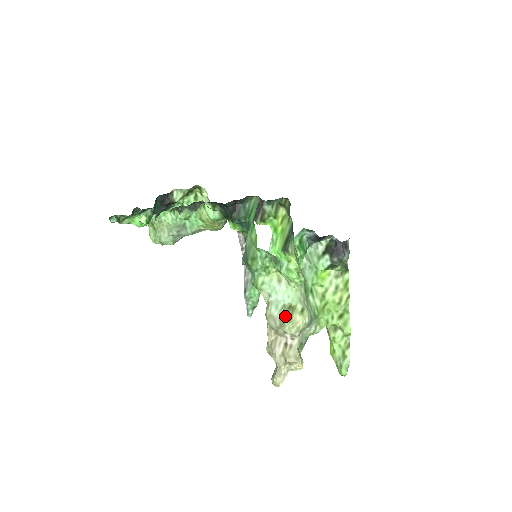
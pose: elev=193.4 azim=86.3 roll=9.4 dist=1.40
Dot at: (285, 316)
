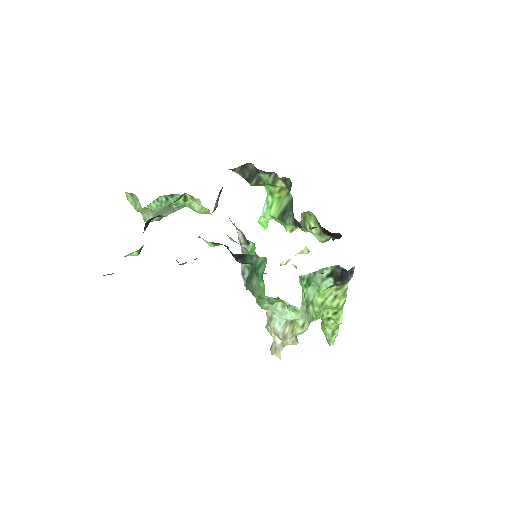
Dot at: (287, 330)
